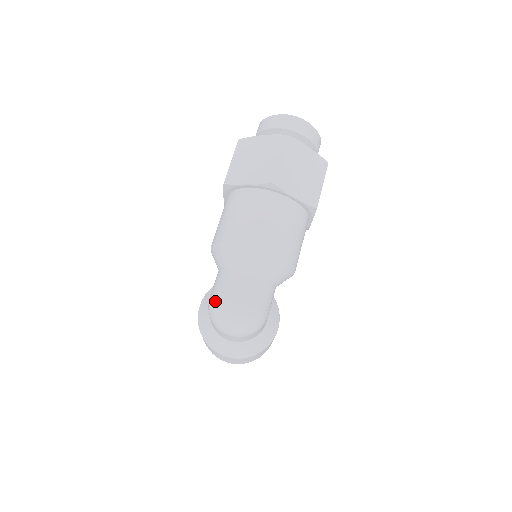
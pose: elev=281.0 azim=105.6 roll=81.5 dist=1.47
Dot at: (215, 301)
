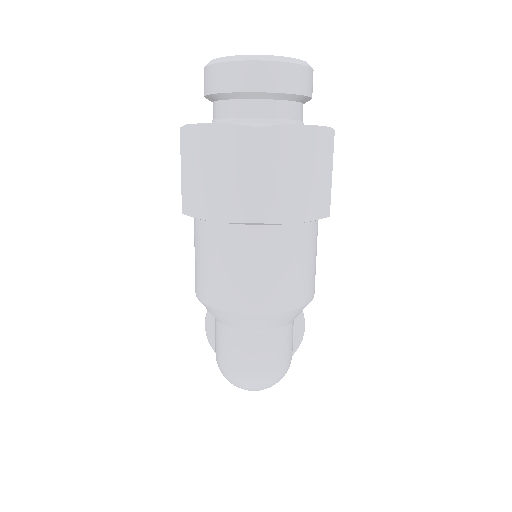
Dot at: (224, 369)
